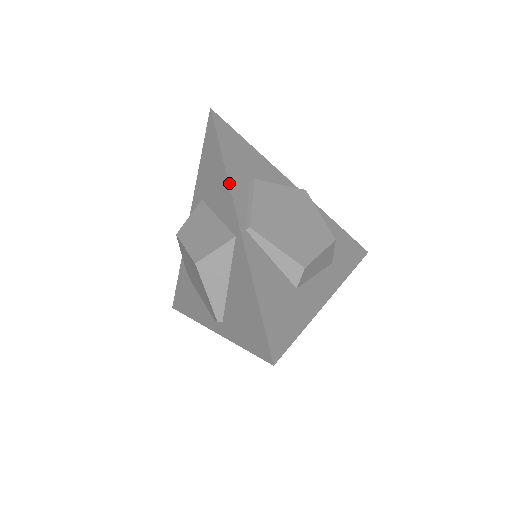
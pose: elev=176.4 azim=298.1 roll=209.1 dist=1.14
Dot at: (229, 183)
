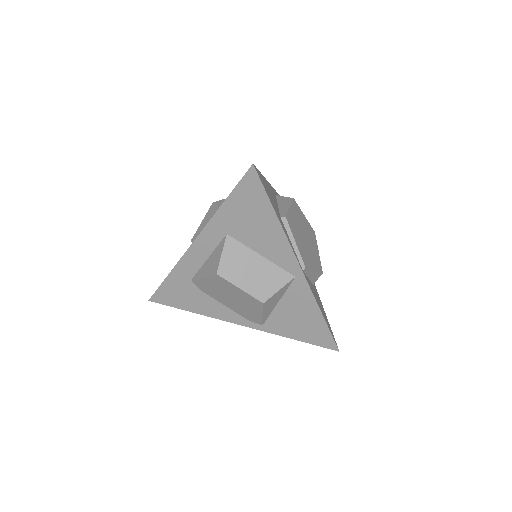
Dot at: (287, 238)
